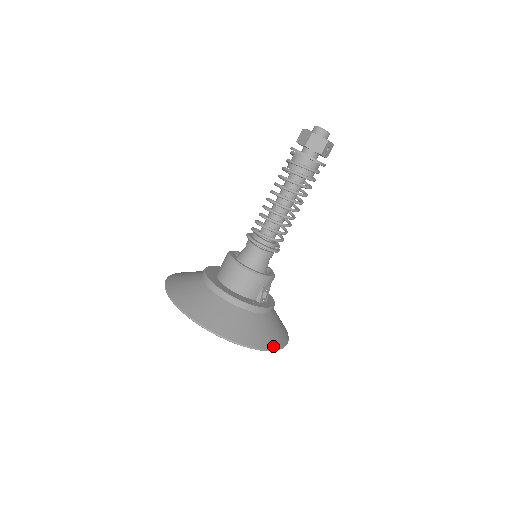
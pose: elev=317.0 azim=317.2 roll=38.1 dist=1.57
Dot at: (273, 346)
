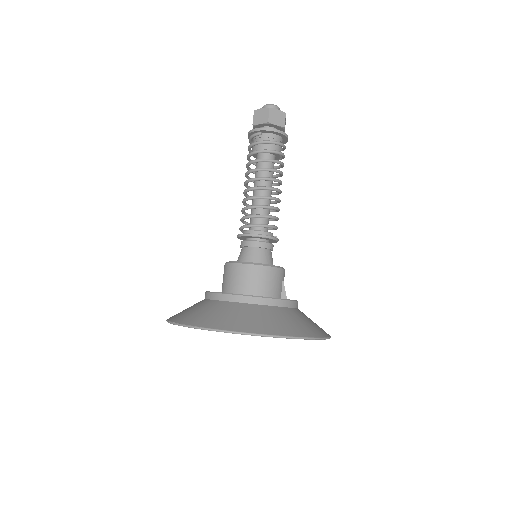
Dot at: (326, 334)
